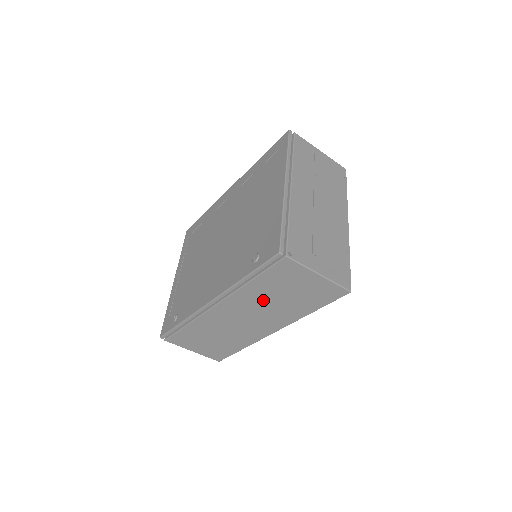
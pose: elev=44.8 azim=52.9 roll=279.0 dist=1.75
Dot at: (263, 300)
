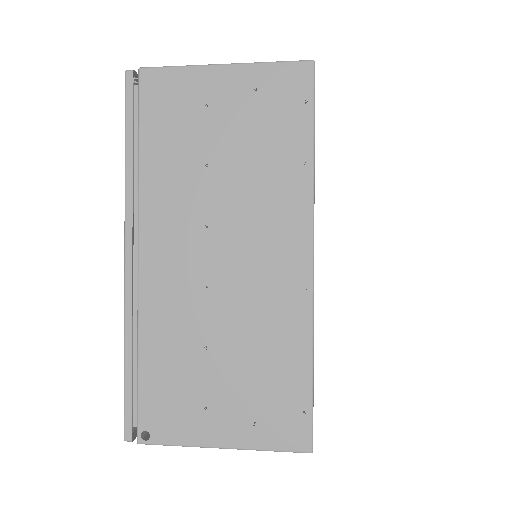
Dot at: occluded
